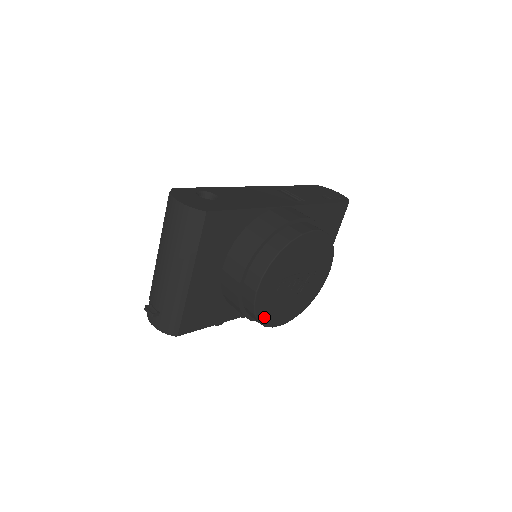
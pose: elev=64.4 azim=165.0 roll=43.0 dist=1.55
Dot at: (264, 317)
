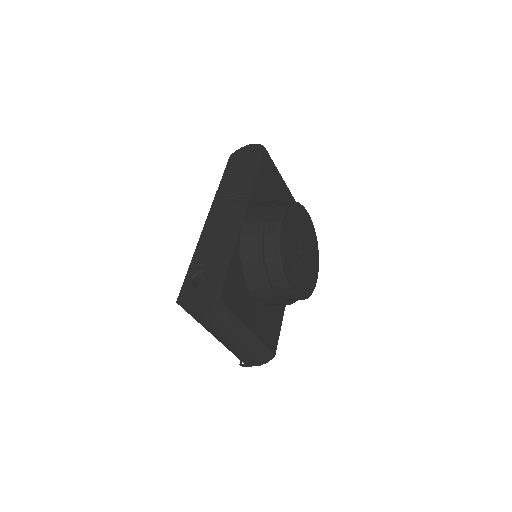
Dot at: (308, 292)
